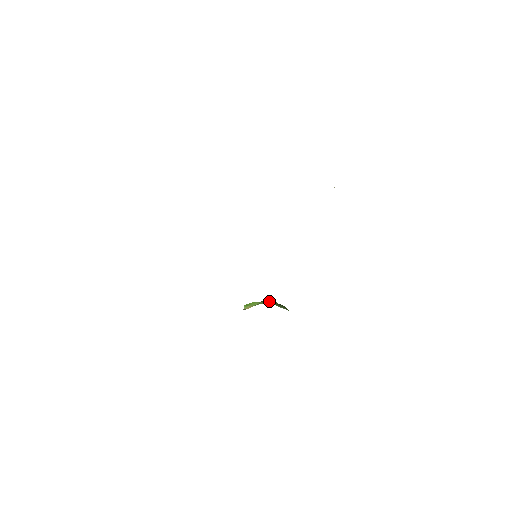
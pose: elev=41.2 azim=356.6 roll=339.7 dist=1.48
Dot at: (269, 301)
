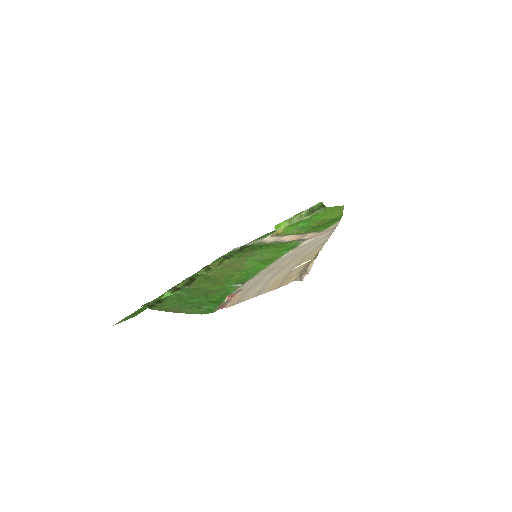
Dot at: (300, 214)
